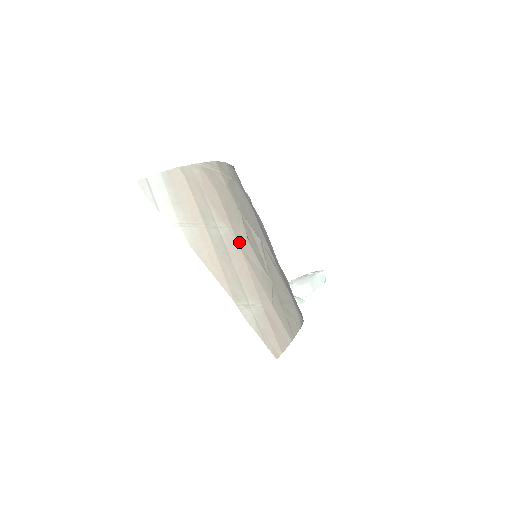
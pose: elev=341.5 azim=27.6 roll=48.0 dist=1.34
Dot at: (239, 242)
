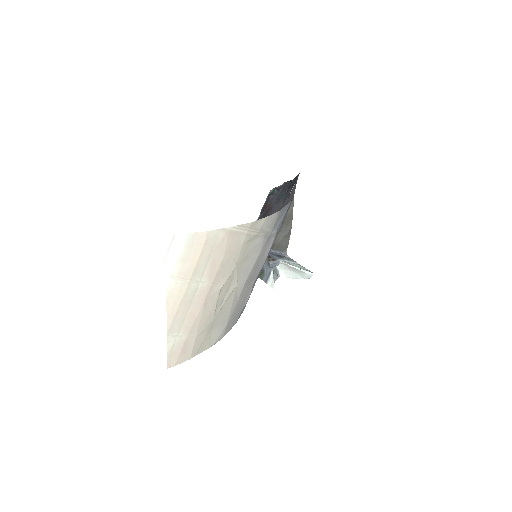
Dot at: (209, 294)
